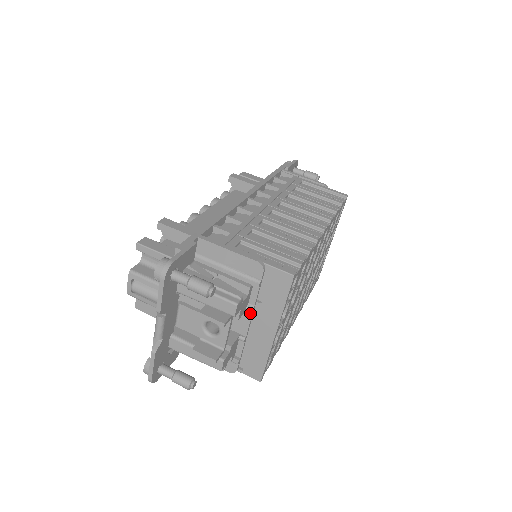
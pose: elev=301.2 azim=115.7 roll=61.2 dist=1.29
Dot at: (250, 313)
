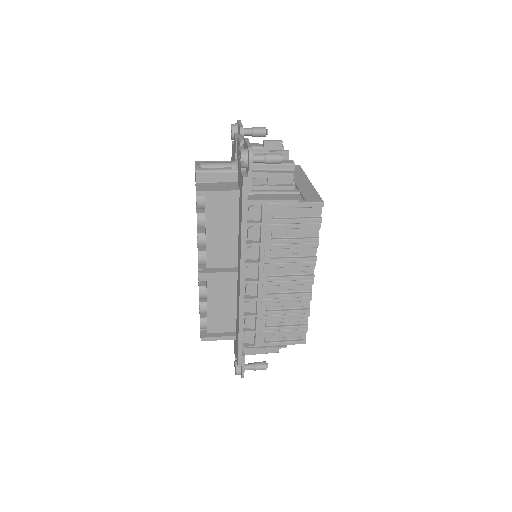
Dot at: occluded
